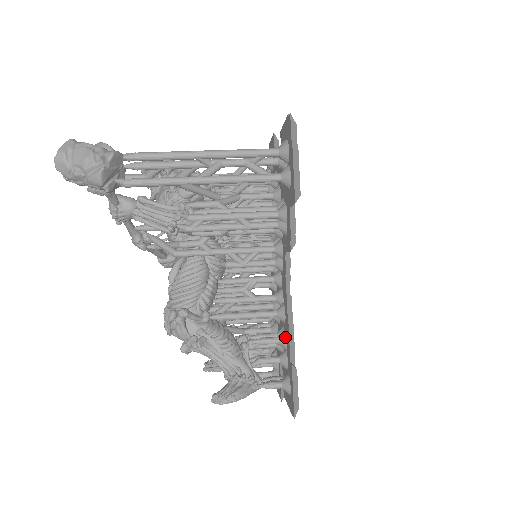
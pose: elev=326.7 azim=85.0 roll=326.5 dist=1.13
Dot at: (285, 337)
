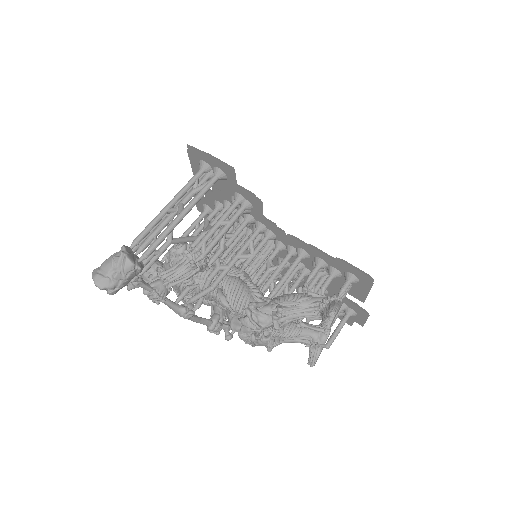
Dot at: (318, 259)
